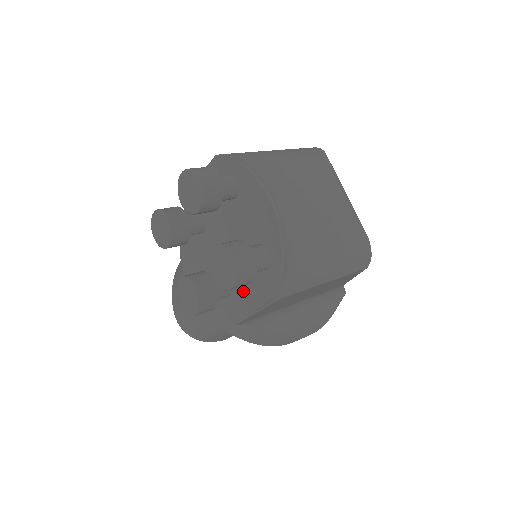
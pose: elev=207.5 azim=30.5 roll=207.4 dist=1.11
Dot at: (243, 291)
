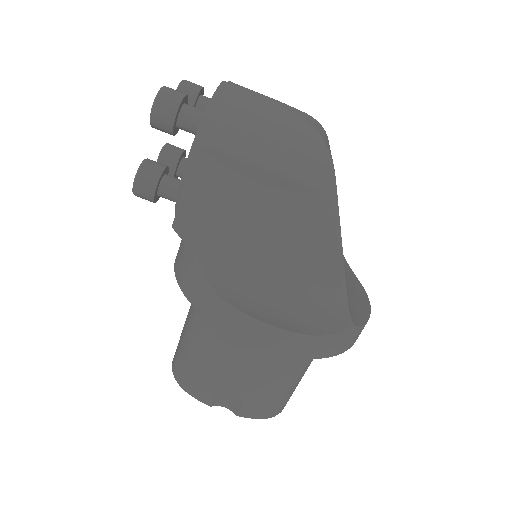
Dot at: occluded
